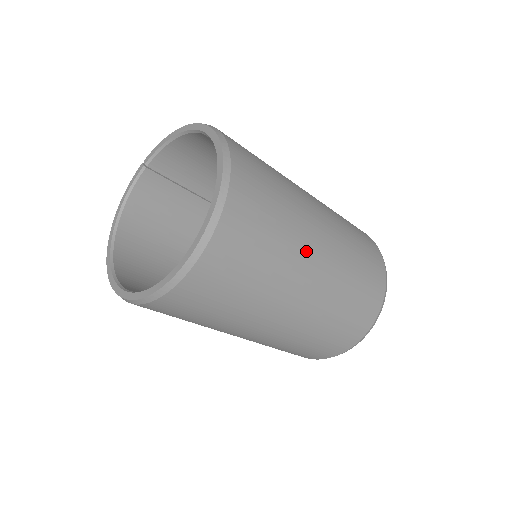
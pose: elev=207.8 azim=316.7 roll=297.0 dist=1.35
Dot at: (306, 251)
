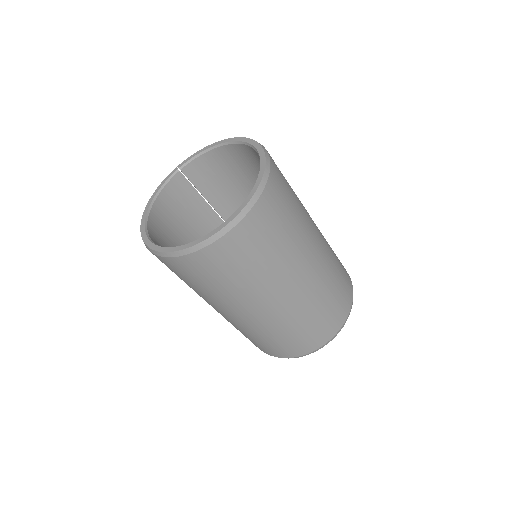
Dot at: (309, 240)
